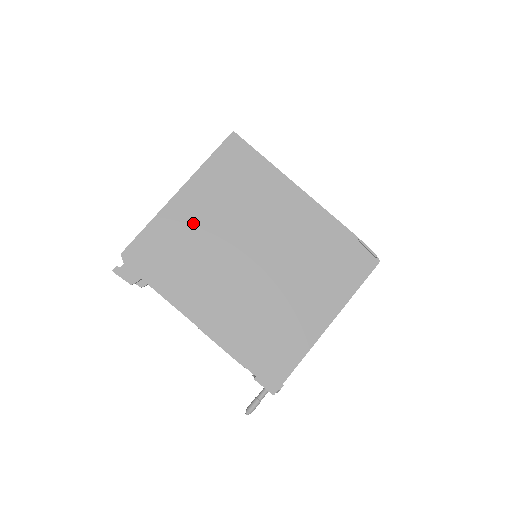
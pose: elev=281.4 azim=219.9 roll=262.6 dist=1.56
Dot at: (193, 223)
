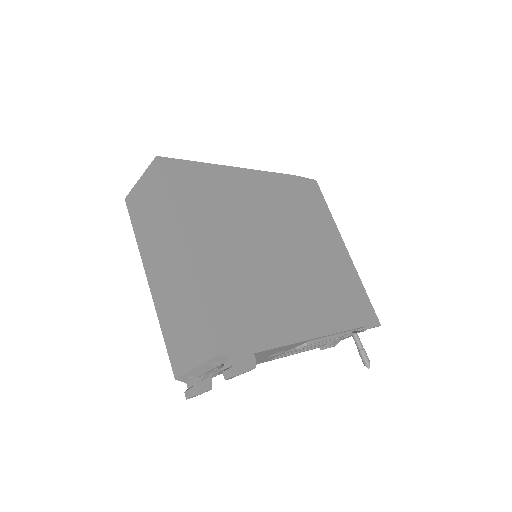
Dot at: (225, 264)
